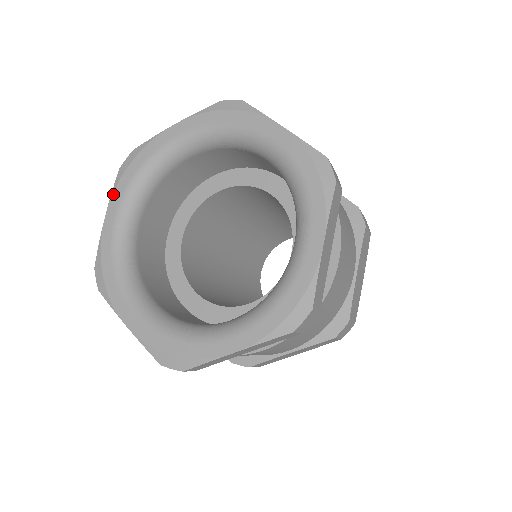
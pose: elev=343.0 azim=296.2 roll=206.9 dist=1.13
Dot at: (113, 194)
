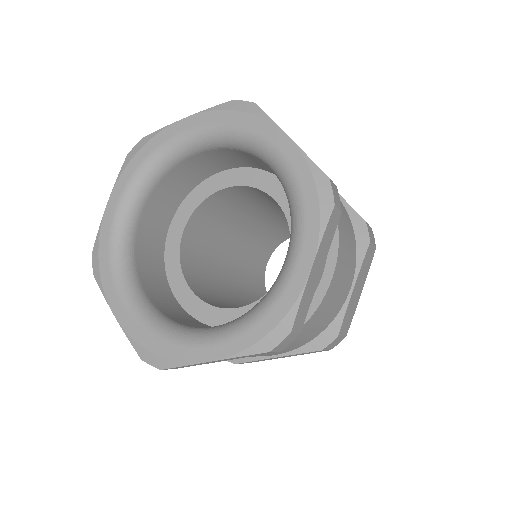
Dot at: (118, 181)
